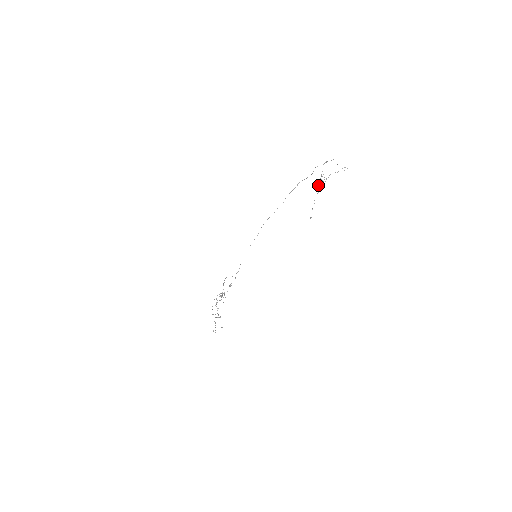
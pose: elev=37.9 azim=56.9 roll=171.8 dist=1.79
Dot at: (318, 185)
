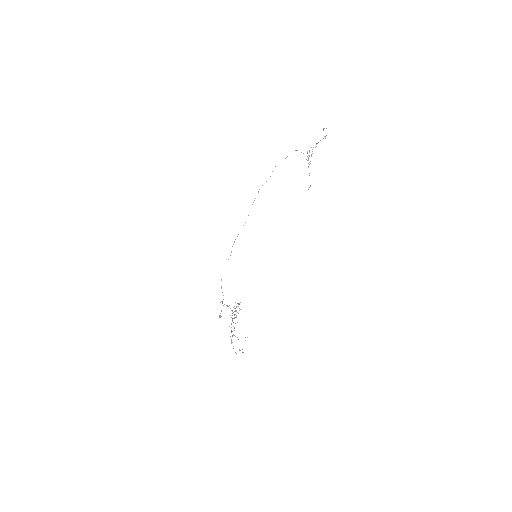
Dot at: (309, 156)
